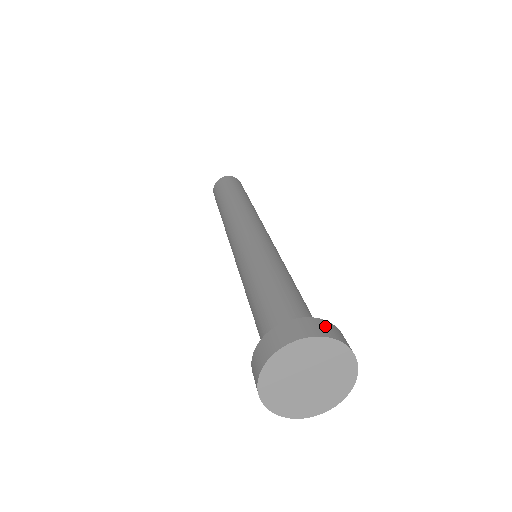
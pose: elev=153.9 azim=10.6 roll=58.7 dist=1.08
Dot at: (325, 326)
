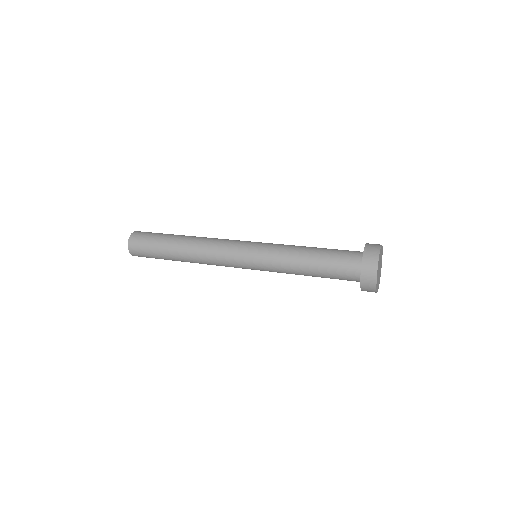
Dot at: (372, 244)
